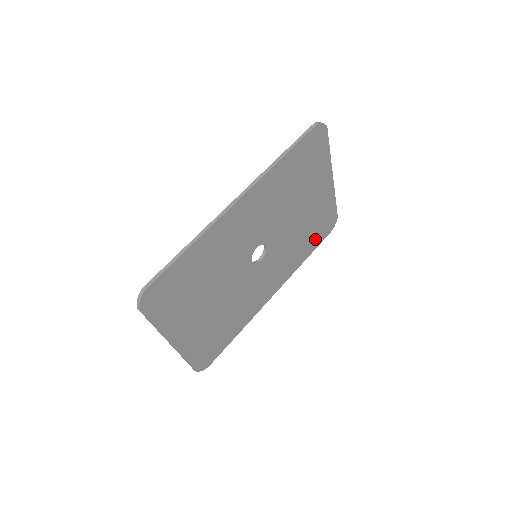
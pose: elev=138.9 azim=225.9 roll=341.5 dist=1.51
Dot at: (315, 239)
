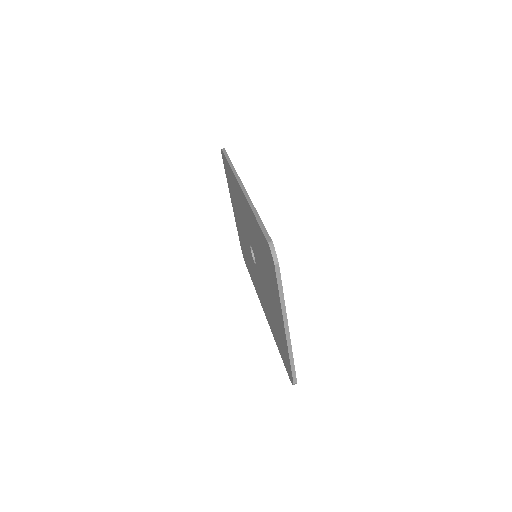
Dot at: occluded
